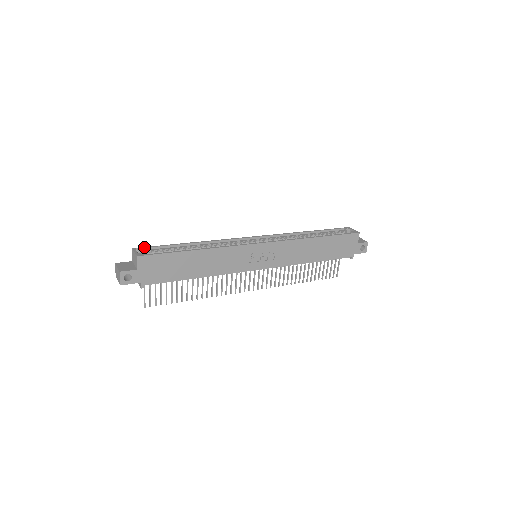
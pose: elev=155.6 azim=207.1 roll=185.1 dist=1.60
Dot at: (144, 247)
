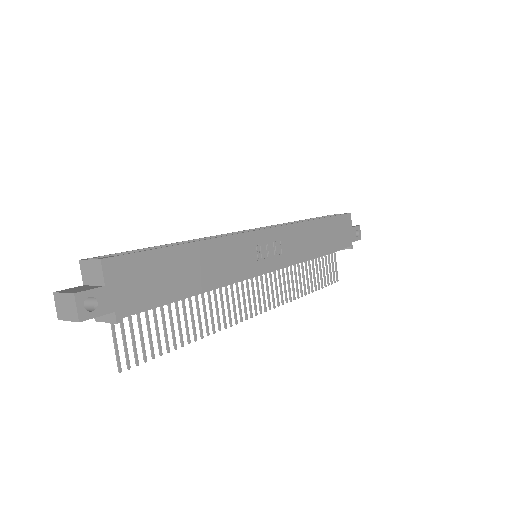
Dot at: (99, 256)
